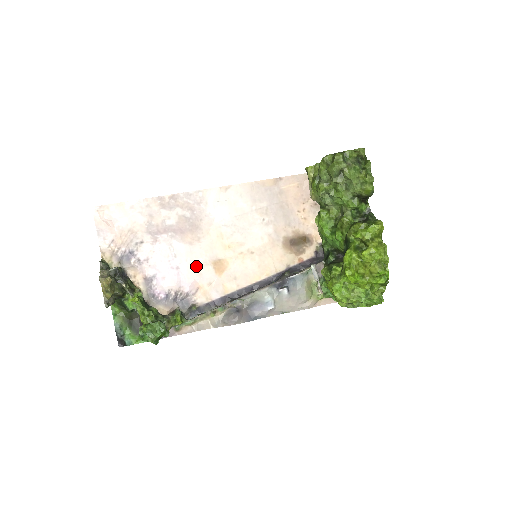
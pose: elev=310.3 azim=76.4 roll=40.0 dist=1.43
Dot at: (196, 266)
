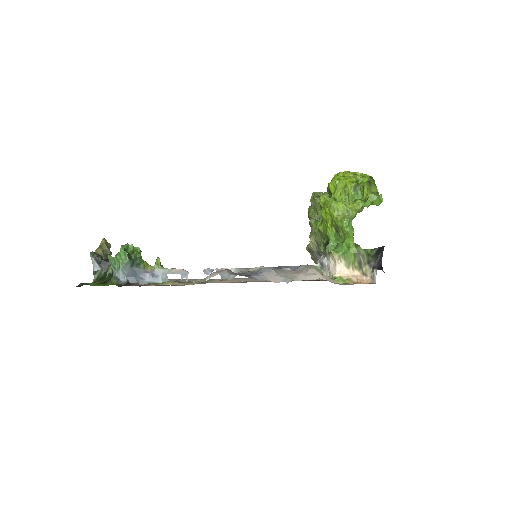
Dot at: occluded
